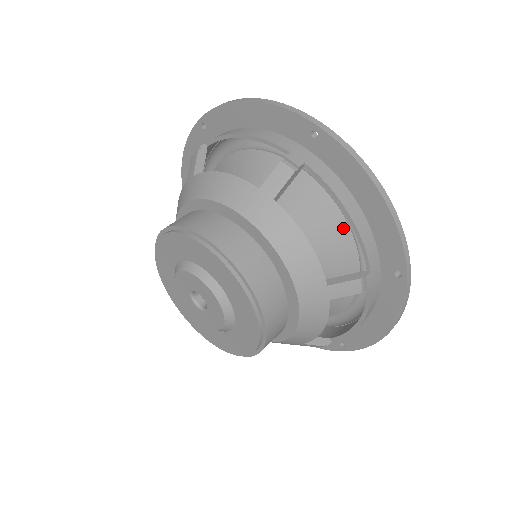
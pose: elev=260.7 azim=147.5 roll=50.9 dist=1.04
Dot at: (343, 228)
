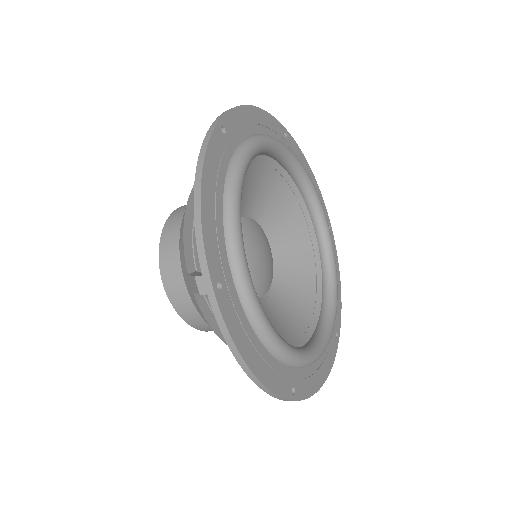
Dot at: occluded
